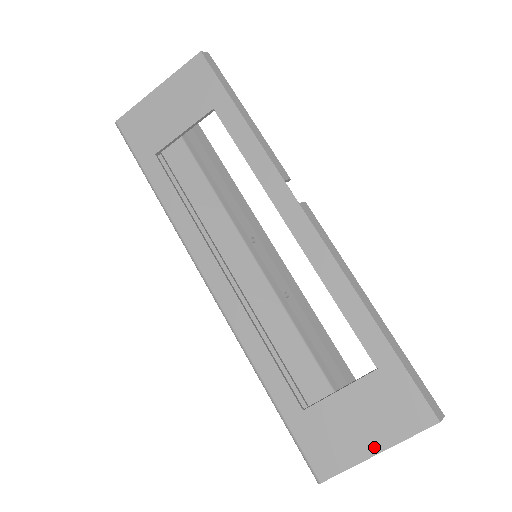
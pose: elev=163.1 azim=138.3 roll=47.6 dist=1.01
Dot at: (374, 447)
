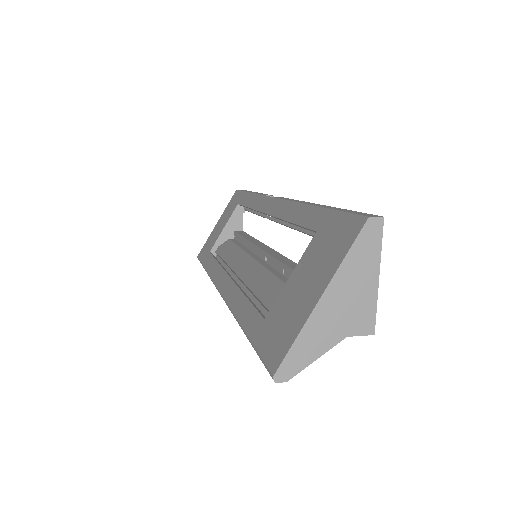
Dot at: (317, 294)
